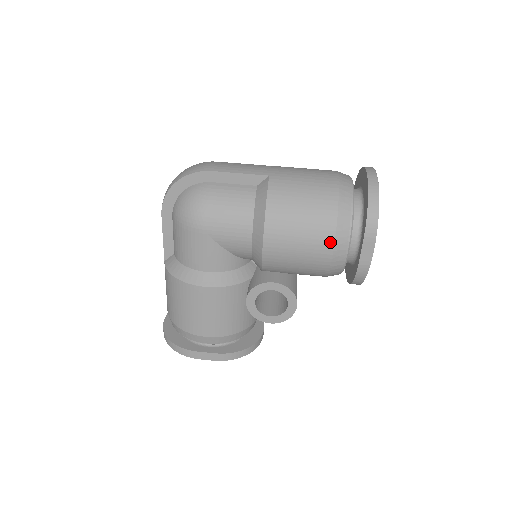
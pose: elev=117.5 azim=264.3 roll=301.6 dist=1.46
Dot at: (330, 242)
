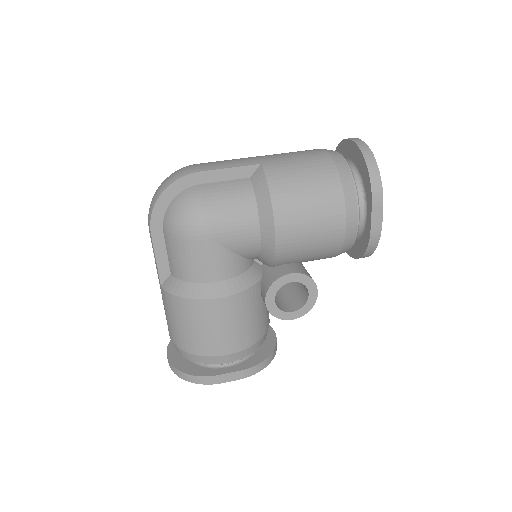
Dot at: (341, 215)
